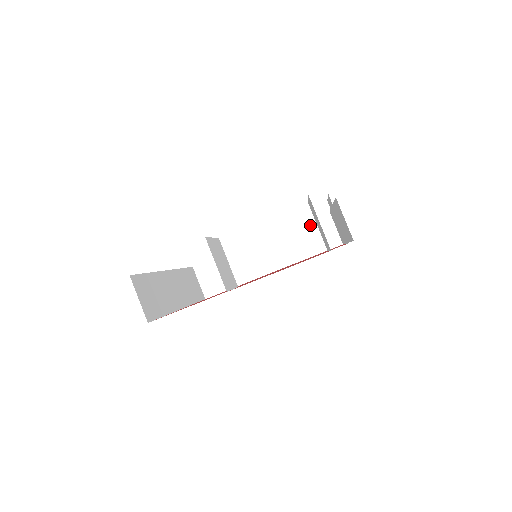
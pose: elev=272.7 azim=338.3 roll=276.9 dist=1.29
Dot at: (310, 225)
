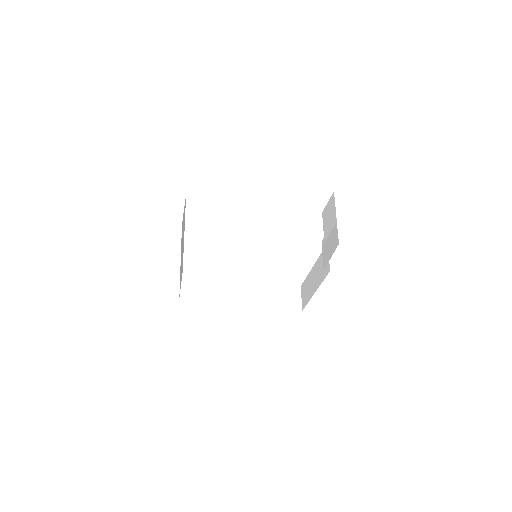
Dot at: (284, 288)
